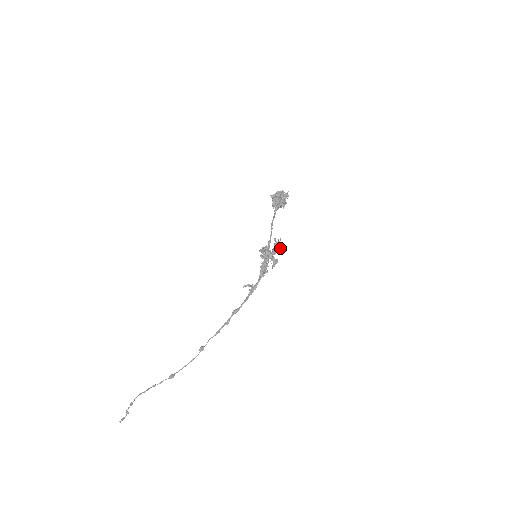
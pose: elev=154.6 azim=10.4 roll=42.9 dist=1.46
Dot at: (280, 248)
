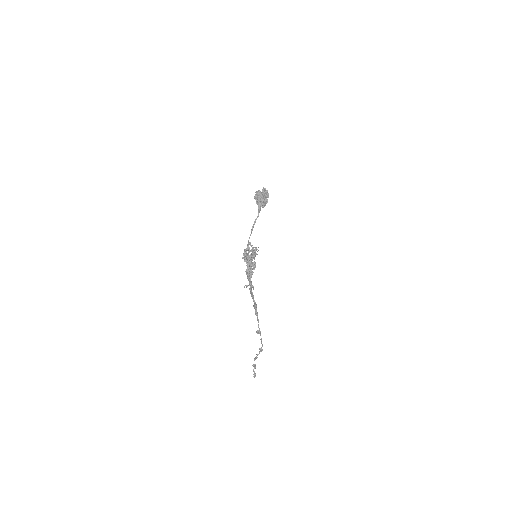
Dot at: (252, 251)
